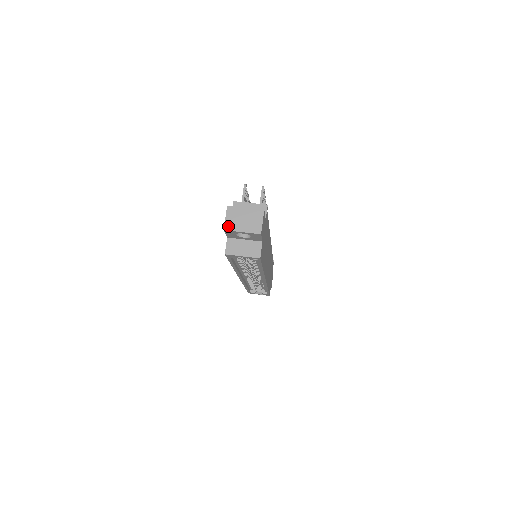
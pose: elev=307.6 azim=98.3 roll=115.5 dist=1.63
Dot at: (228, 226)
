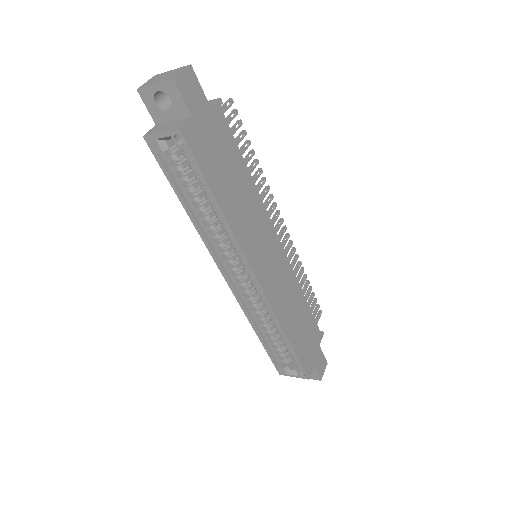
Dot at: (143, 86)
